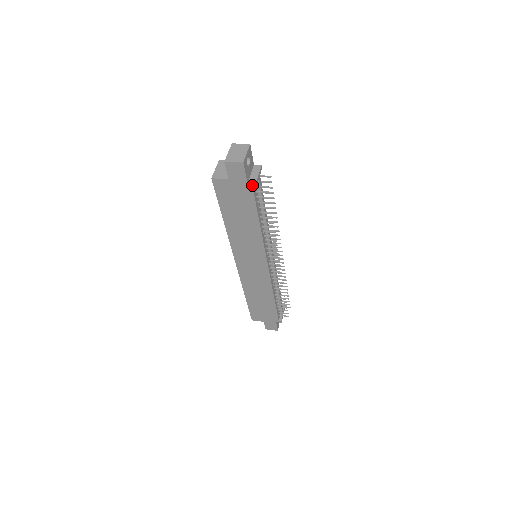
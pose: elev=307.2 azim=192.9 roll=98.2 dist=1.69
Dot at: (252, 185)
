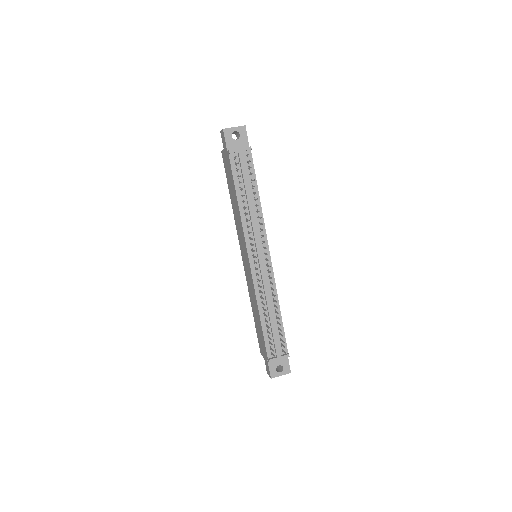
Dot at: (228, 152)
